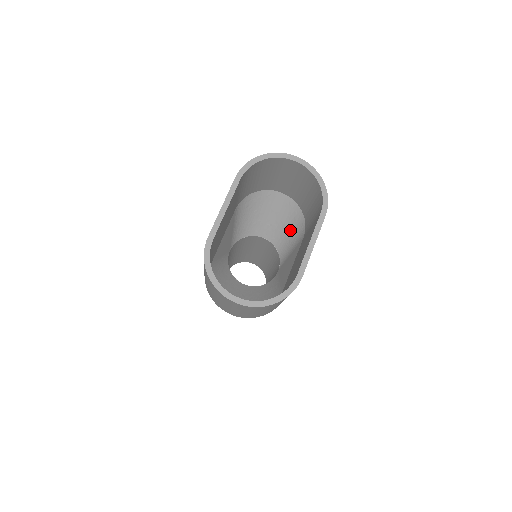
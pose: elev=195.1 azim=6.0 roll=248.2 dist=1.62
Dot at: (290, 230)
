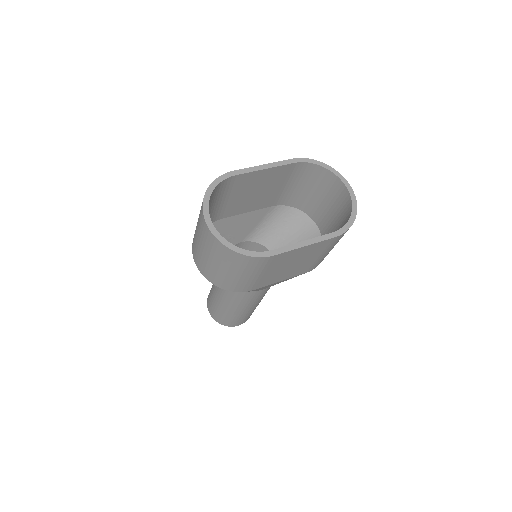
Dot at: occluded
